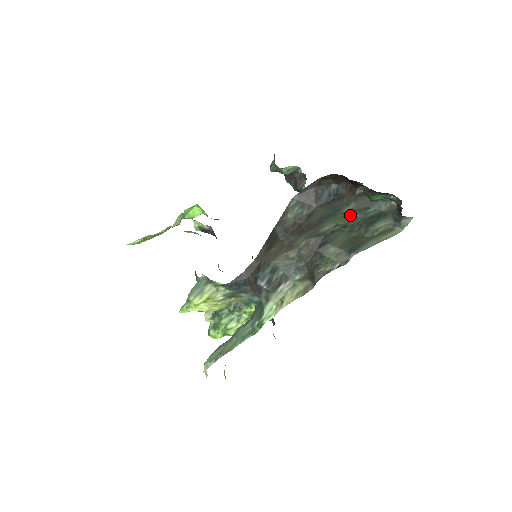
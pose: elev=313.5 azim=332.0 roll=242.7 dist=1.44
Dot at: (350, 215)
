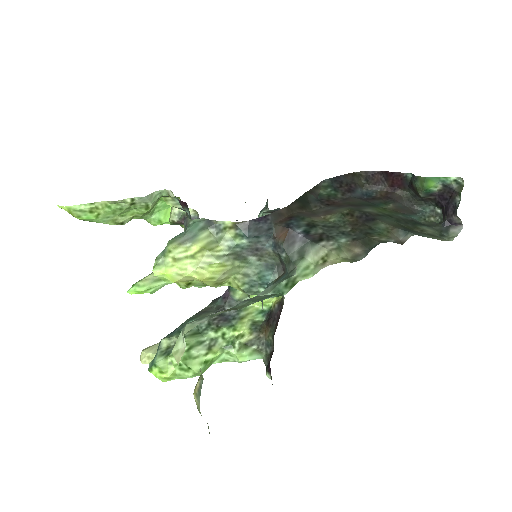
Dot at: (391, 212)
